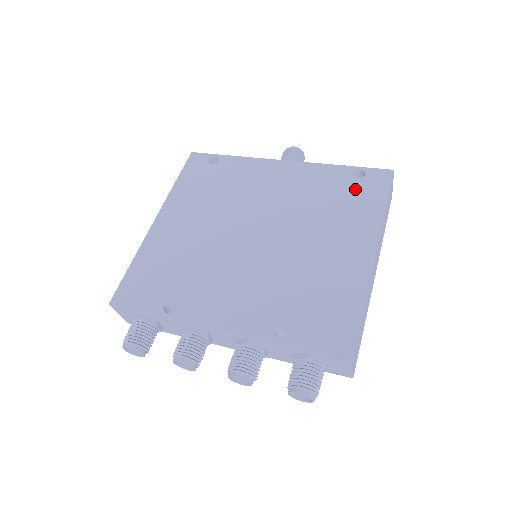
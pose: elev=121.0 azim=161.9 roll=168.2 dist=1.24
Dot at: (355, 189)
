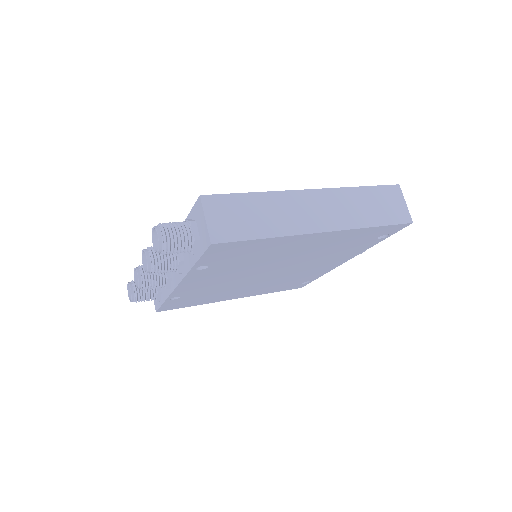
Dot at: occluded
